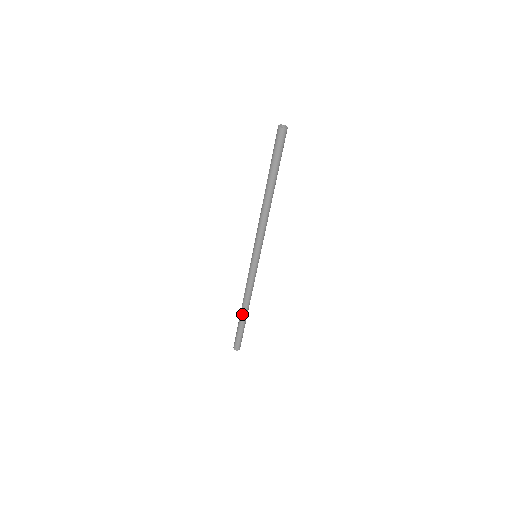
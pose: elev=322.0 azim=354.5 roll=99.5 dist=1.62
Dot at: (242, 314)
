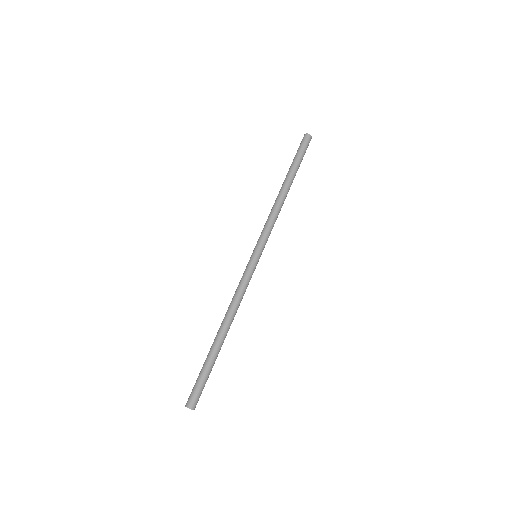
Dot at: (218, 337)
